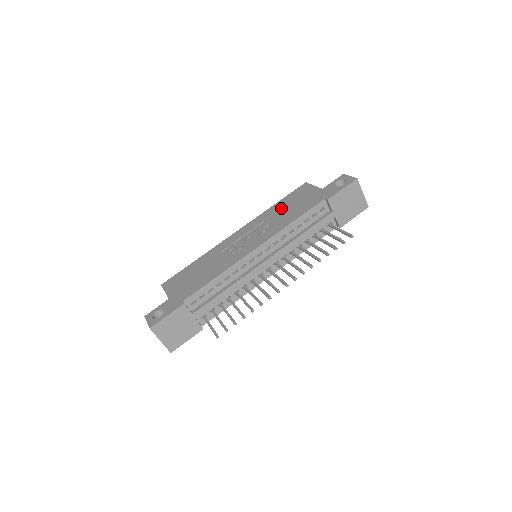
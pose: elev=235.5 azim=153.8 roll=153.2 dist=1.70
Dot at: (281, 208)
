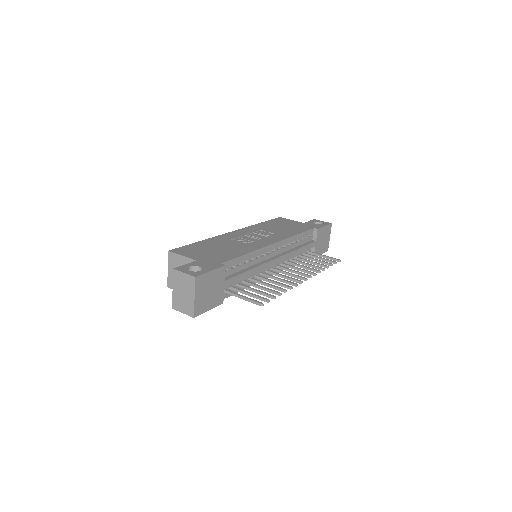
Dot at: (272, 226)
